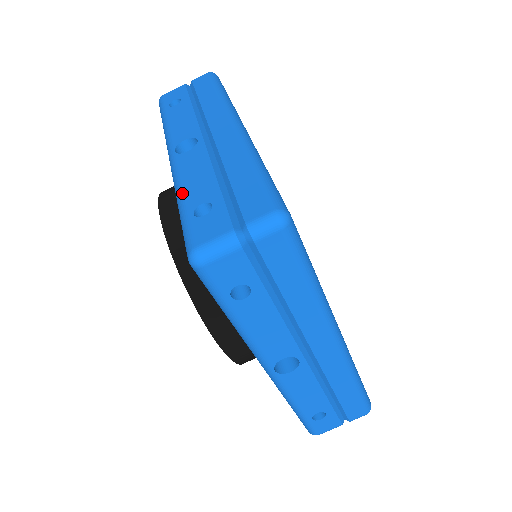
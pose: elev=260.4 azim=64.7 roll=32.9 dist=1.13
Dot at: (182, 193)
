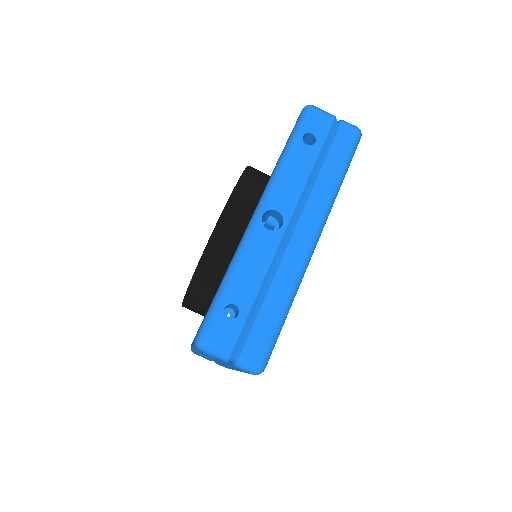
Dot at: (234, 276)
